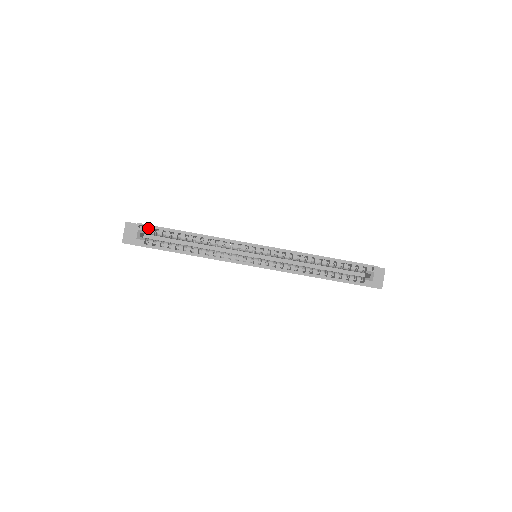
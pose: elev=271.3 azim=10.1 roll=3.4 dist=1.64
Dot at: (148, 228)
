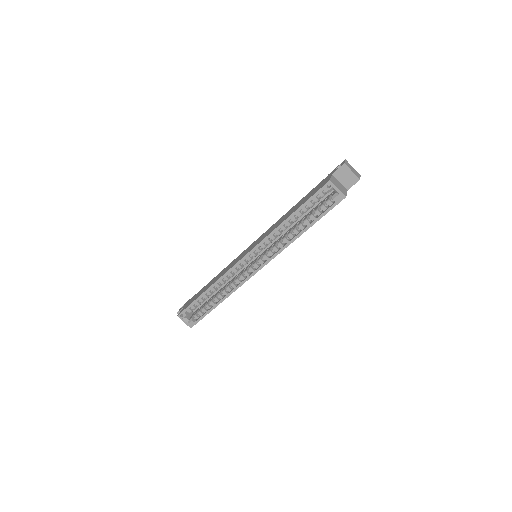
Dot at: occluded
